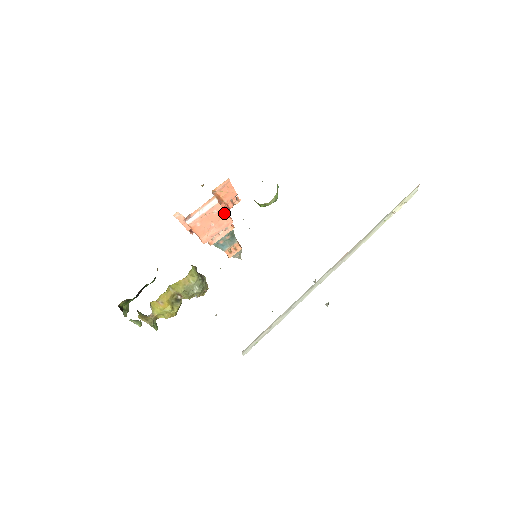
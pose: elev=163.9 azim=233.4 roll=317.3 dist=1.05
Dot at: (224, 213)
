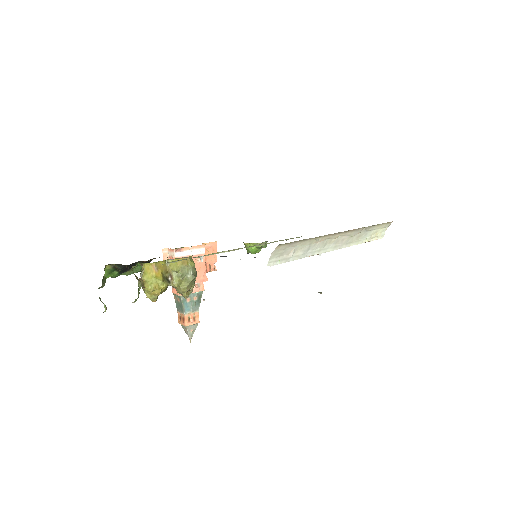
Dot at: (204, 267)
